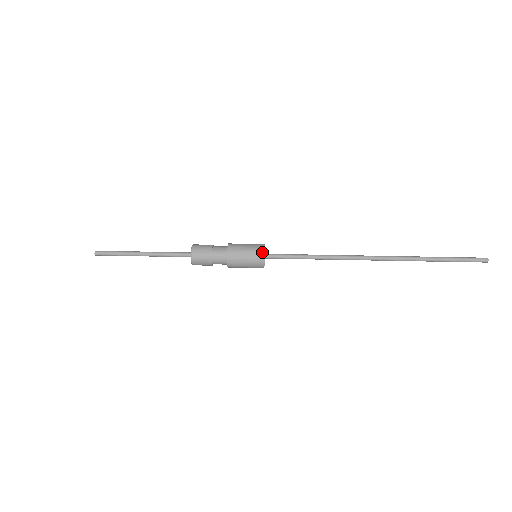
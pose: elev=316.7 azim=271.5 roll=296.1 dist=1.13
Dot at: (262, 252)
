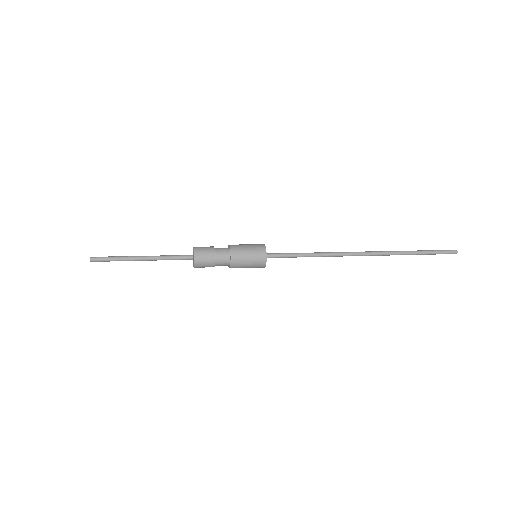
Dot at: (264, 249)
